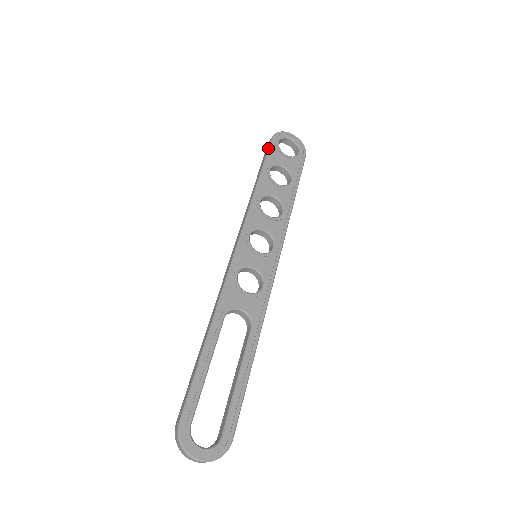
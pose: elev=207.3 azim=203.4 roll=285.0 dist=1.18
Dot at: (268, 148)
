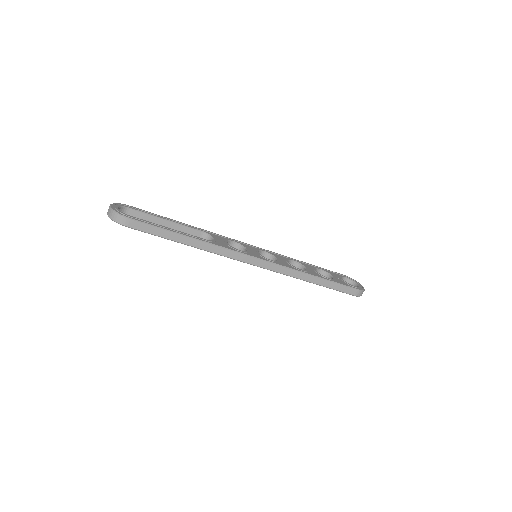
Dot at: (334, 272)
